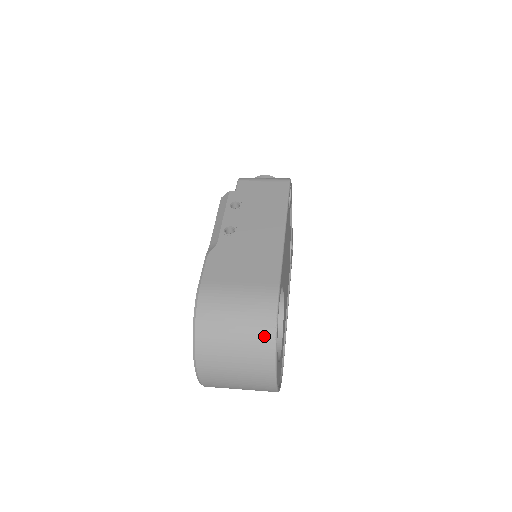
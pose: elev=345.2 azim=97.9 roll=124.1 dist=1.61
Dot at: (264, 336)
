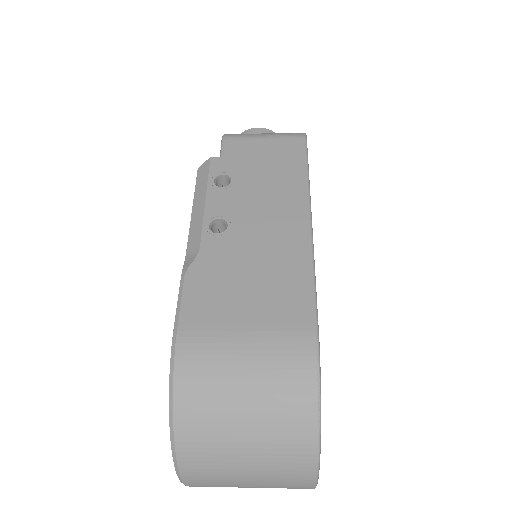
Dot at: (298, 423)
